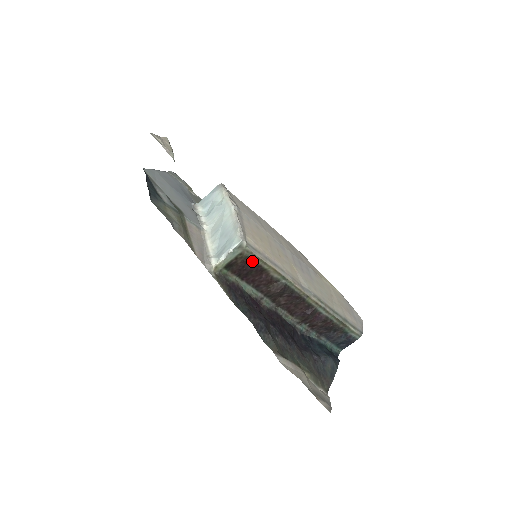
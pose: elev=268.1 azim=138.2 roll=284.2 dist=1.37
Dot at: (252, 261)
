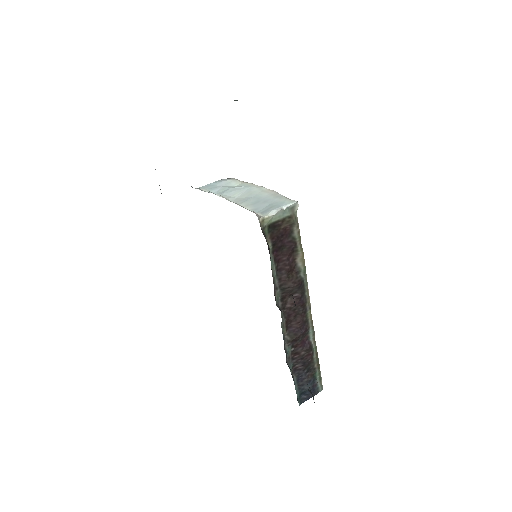
Dot at: (292, 233)
